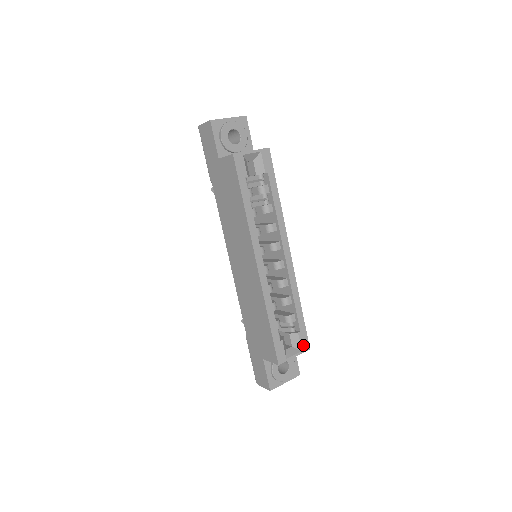
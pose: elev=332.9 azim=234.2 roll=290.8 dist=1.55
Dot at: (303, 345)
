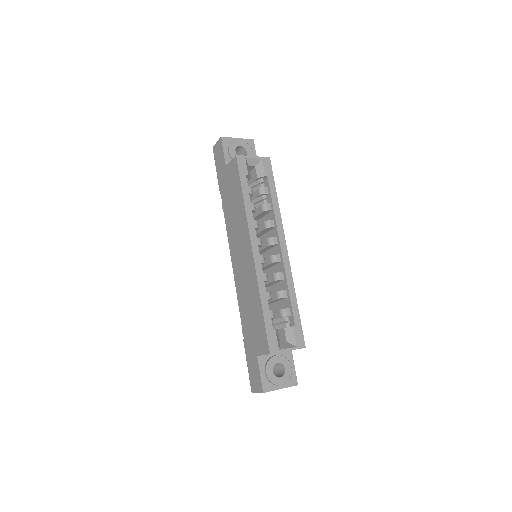
Dot at: (298, 341)
